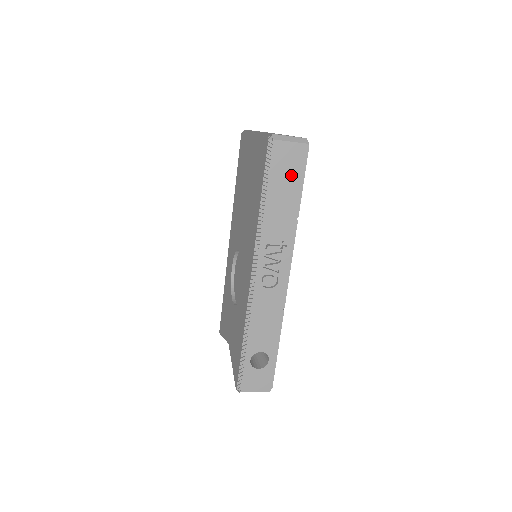
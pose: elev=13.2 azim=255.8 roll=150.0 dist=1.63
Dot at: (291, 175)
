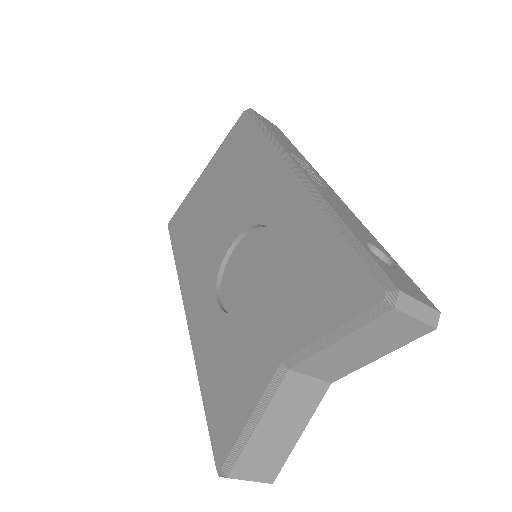
Dot at: (278, 132)
